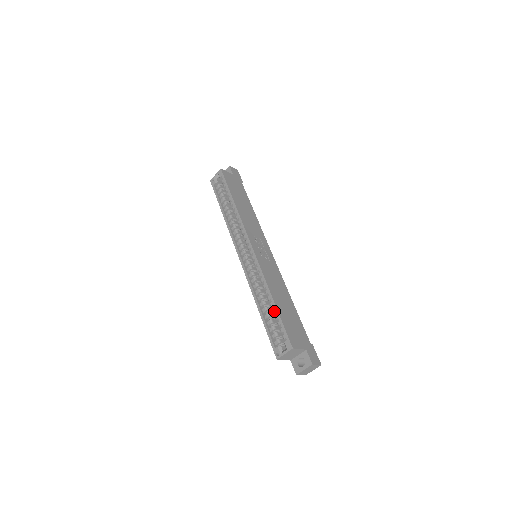
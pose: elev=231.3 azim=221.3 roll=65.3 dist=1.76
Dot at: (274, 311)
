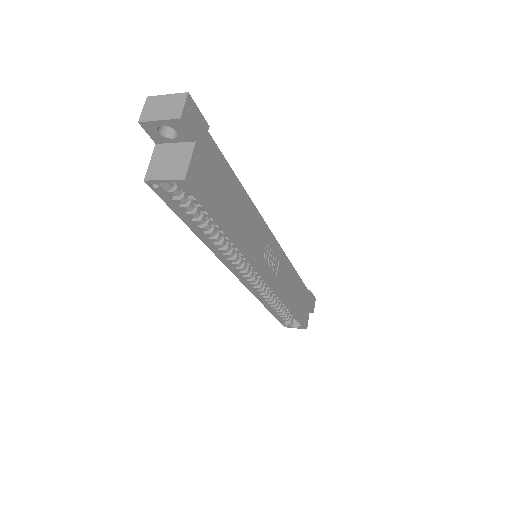
Dot at: (289, 312)
